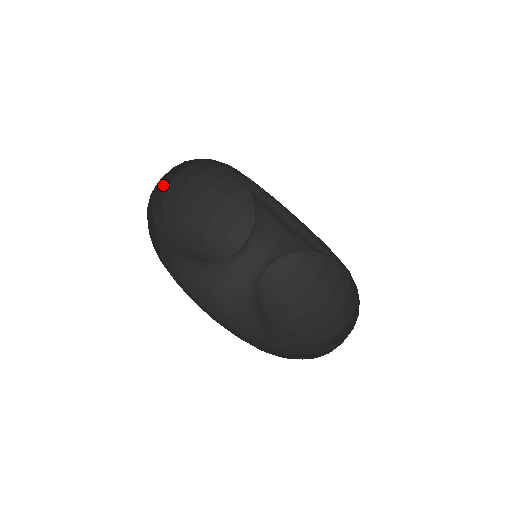
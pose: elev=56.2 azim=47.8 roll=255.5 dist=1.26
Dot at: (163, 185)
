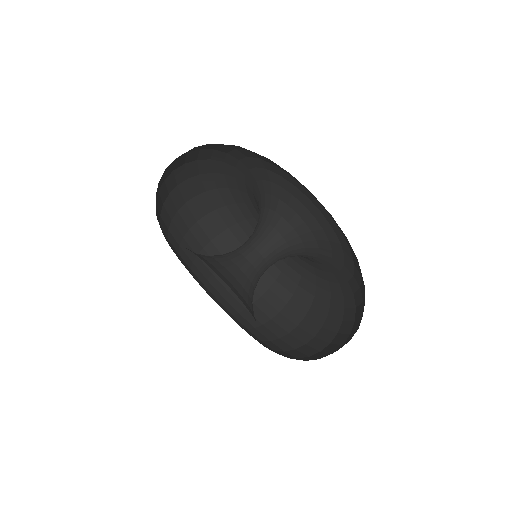
Dot at: occluded
